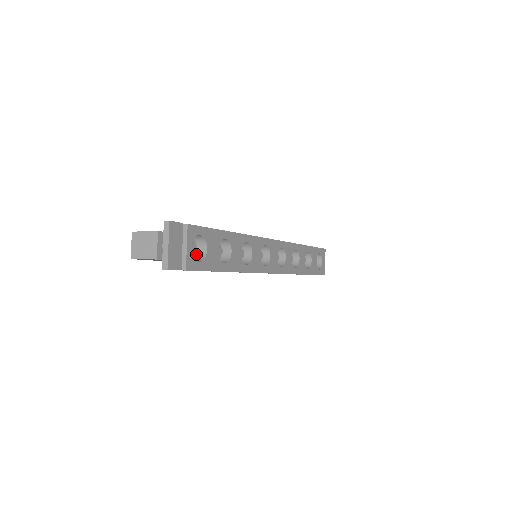
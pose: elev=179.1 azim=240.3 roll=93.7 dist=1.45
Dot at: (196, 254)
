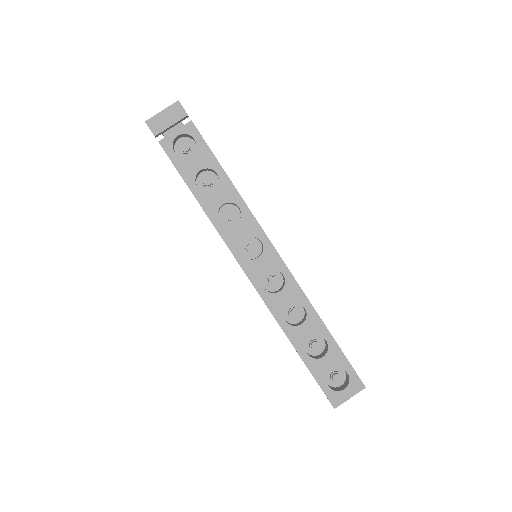
Dot at: occluded
